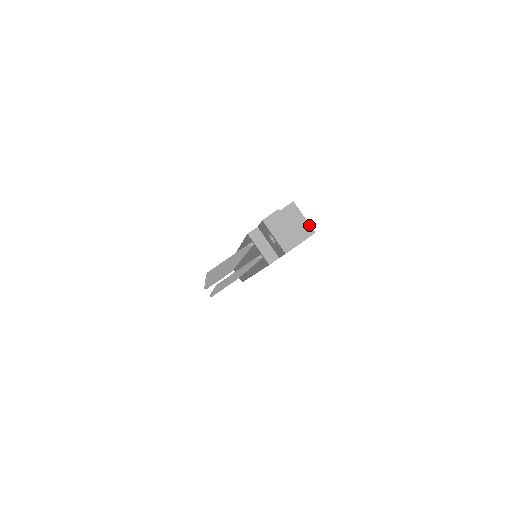
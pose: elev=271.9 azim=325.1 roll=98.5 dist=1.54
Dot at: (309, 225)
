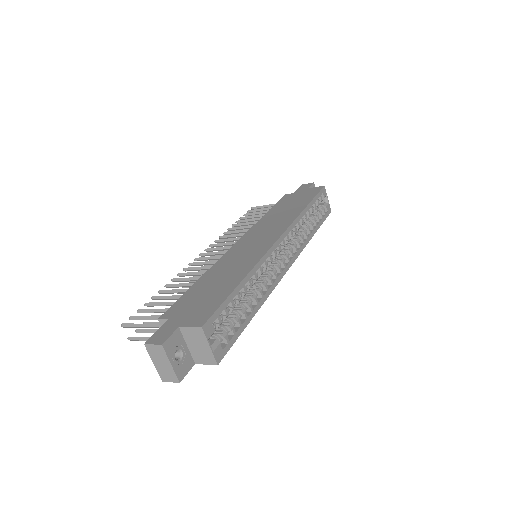
Dot at: (213, 356)
